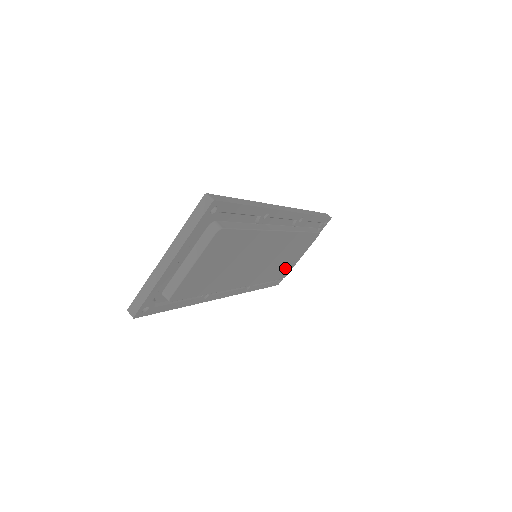
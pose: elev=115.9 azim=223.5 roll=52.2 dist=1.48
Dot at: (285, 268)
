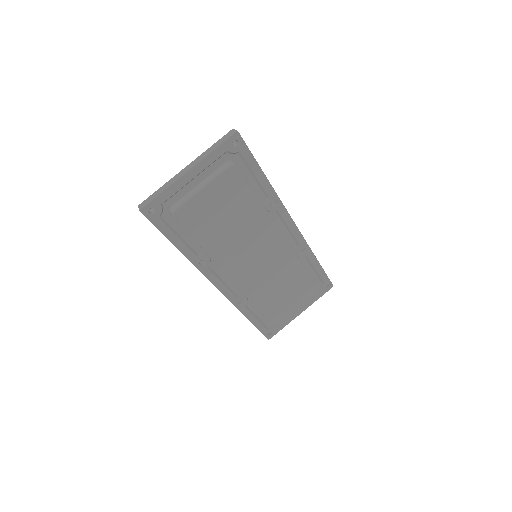
Dot at: (279, 308)
